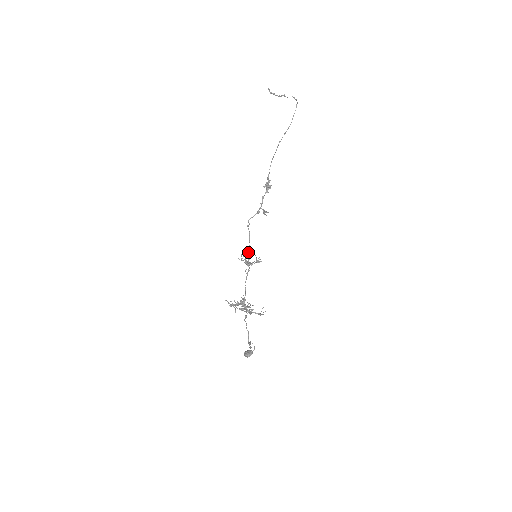
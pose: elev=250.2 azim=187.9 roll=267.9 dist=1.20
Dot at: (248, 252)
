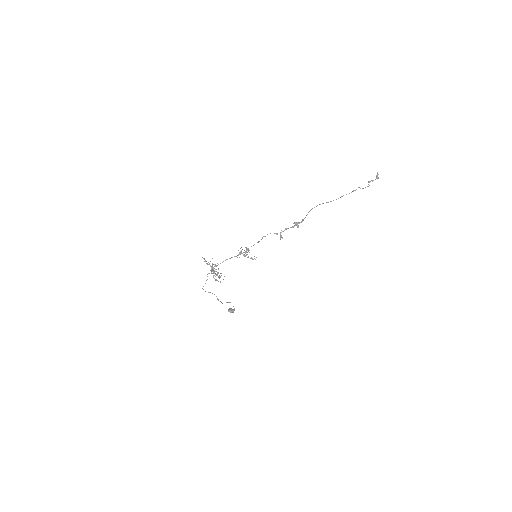
Dot at: (247, 248)
